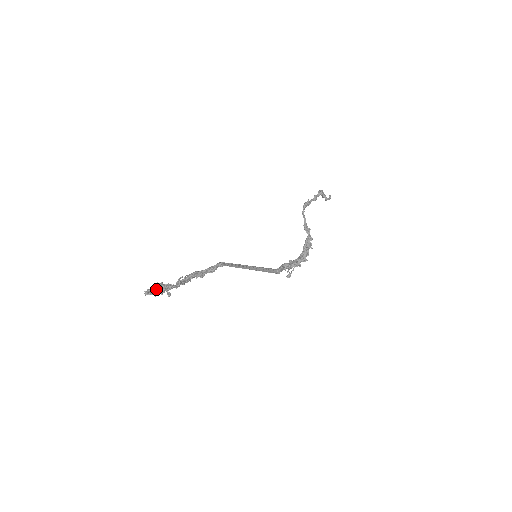
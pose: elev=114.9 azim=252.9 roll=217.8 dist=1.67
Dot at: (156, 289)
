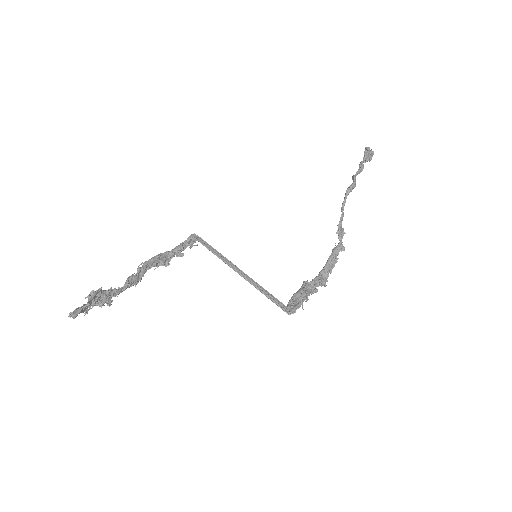
Dot at: (90, 304)
